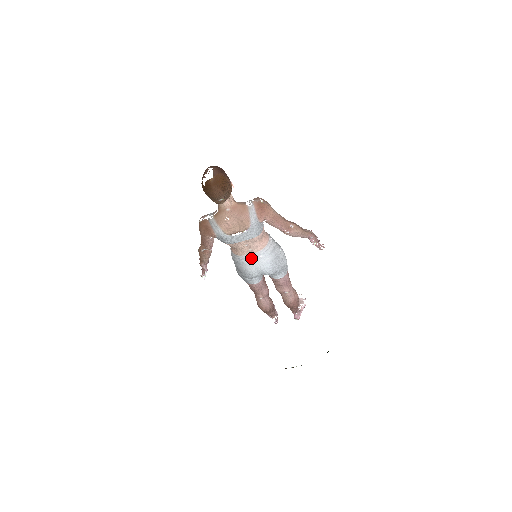
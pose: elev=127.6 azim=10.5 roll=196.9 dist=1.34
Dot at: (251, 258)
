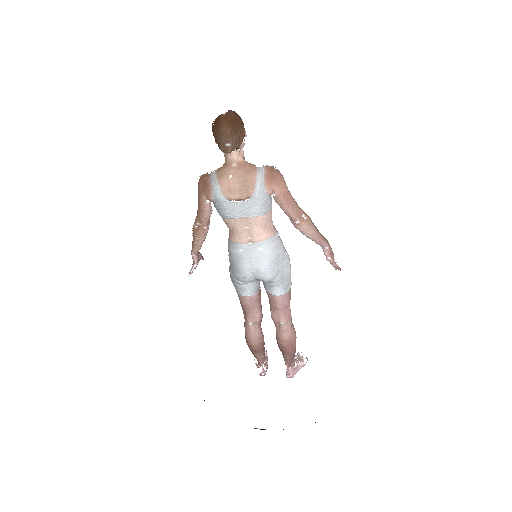
Dot at: (248, 249)
